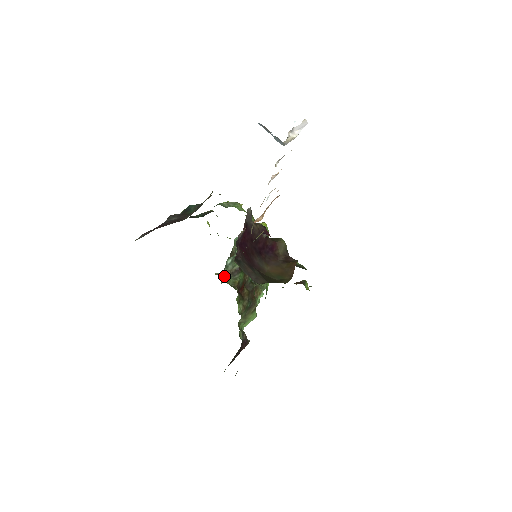
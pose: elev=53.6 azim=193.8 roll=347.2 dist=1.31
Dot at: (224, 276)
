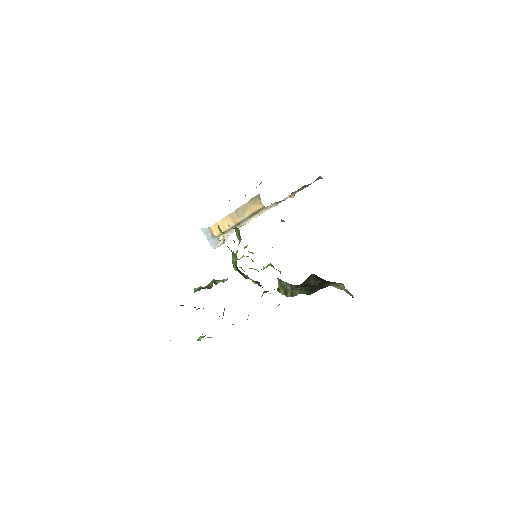
Dot at: occluded
